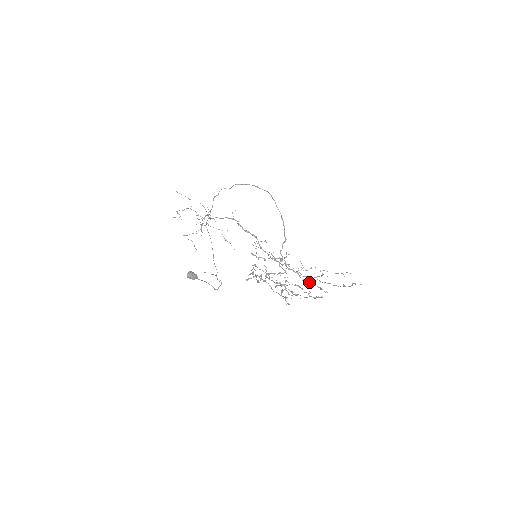
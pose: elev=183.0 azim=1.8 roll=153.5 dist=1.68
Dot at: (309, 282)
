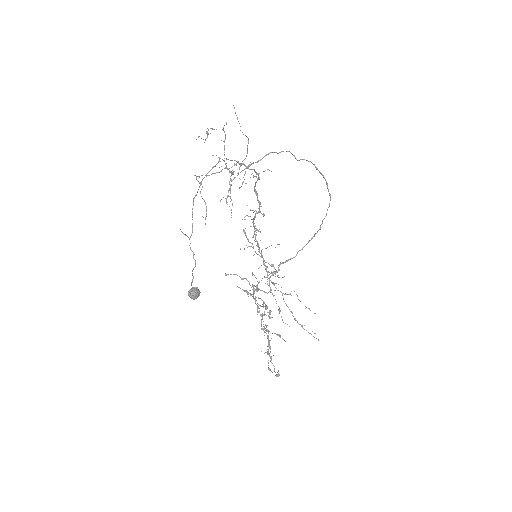
Dot at: occluded
